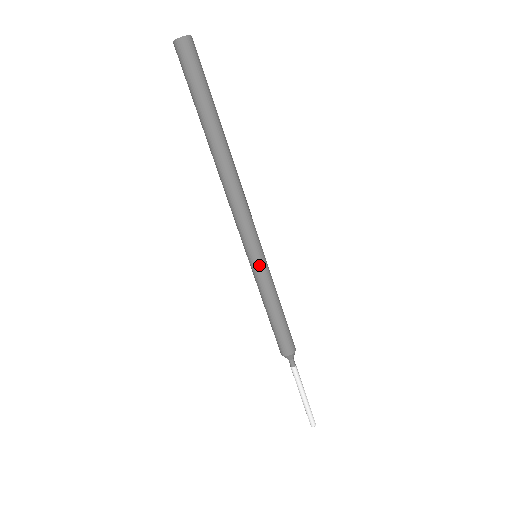
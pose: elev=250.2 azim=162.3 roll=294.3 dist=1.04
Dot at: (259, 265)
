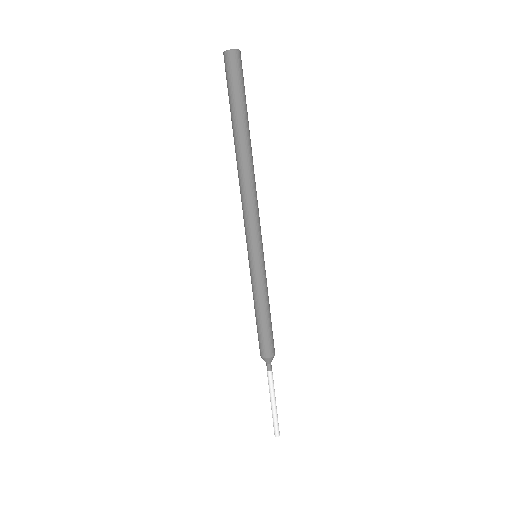
Dot at: (260, 264)
